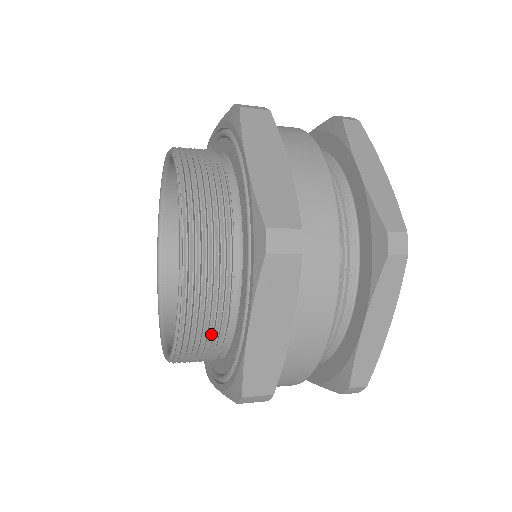
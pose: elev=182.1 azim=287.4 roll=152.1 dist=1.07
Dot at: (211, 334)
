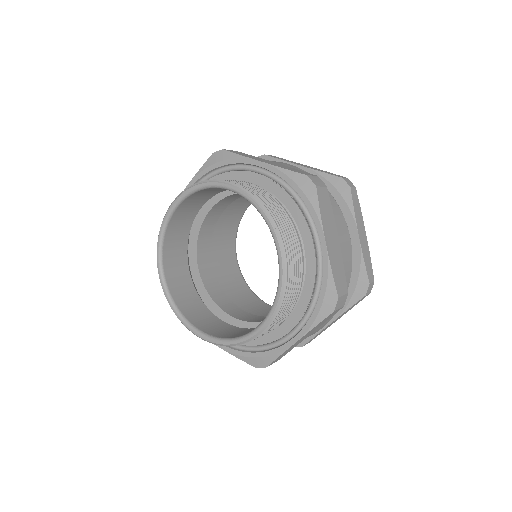
Dot at: (298, 269)
